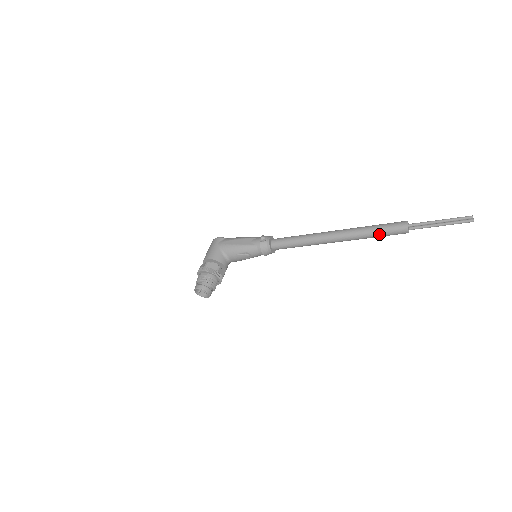
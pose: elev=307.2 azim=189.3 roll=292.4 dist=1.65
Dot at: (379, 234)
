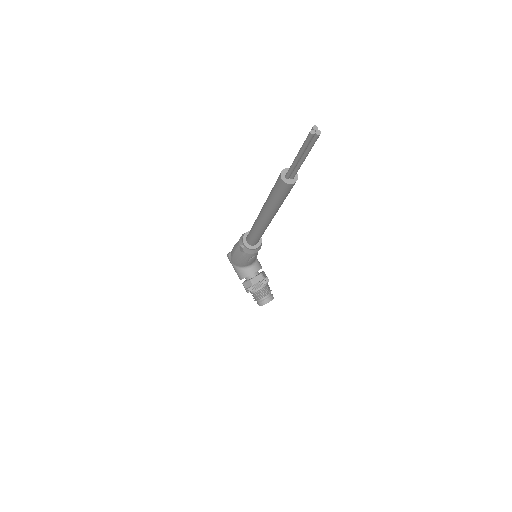
Dot at: (282, 200)
